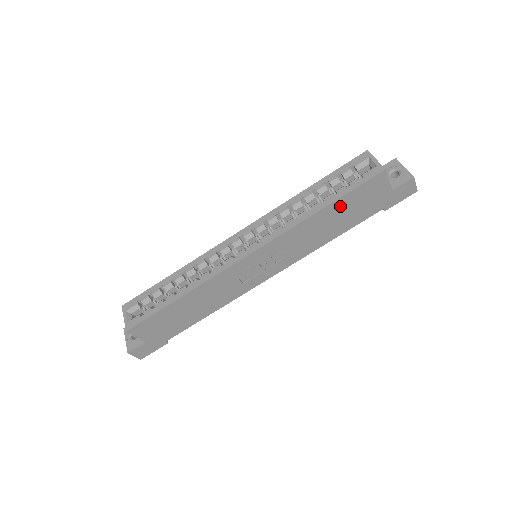
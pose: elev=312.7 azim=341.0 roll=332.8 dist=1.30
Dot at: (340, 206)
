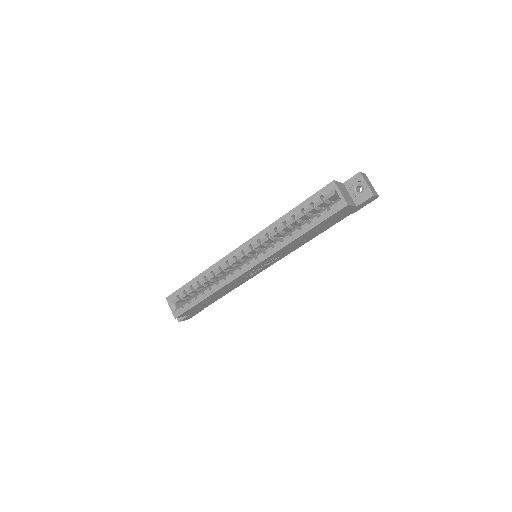
Dot at: (315, 229)
